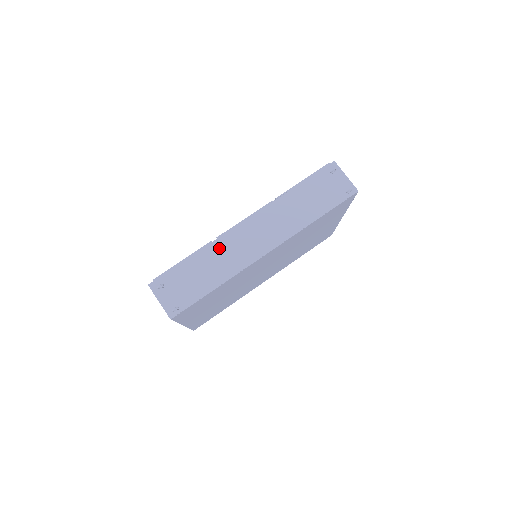
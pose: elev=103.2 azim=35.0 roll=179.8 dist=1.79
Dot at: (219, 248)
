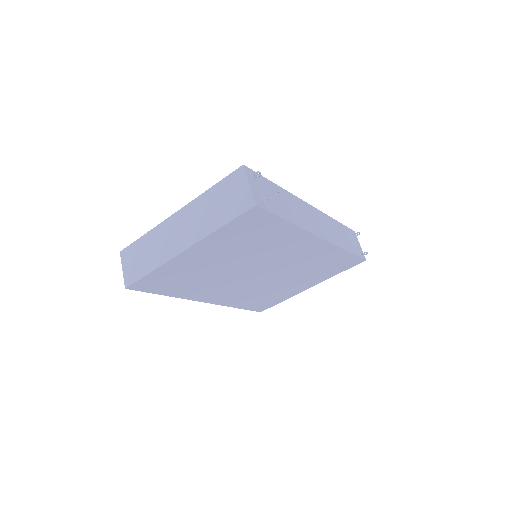
Dot at: (294, 201)
